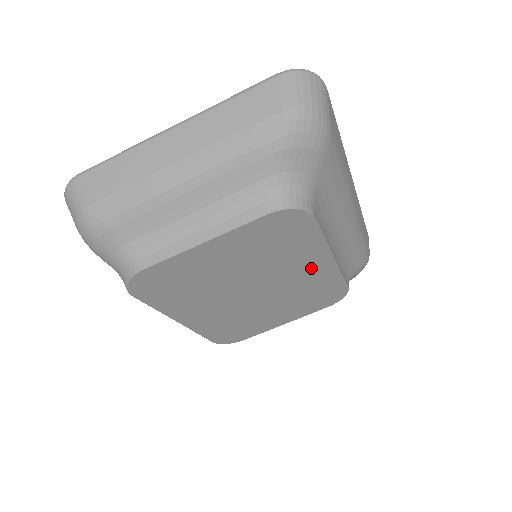
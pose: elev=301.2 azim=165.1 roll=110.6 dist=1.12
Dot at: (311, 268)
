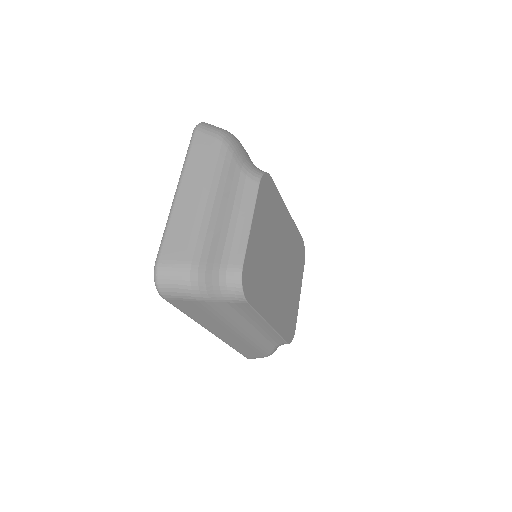
Dot at: (286, 225)
